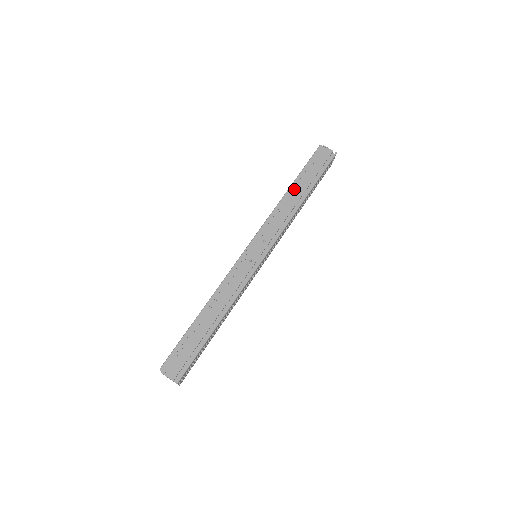
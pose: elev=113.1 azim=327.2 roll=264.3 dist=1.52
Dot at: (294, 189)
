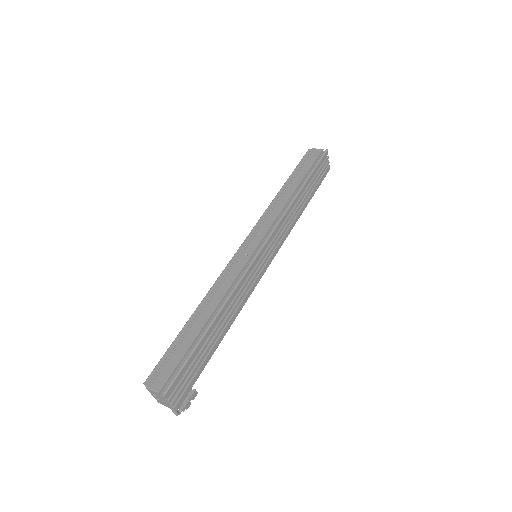
Dot at: (287, 187)
